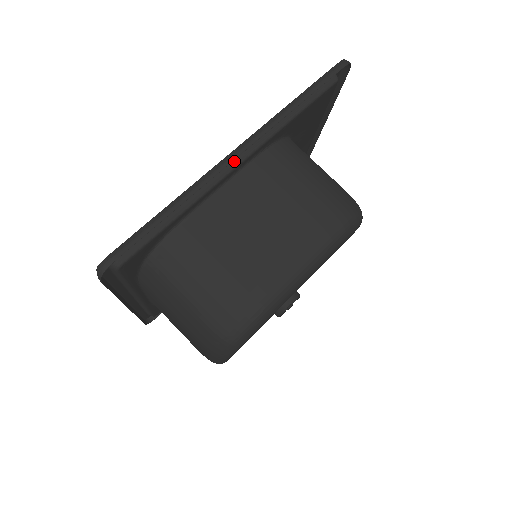
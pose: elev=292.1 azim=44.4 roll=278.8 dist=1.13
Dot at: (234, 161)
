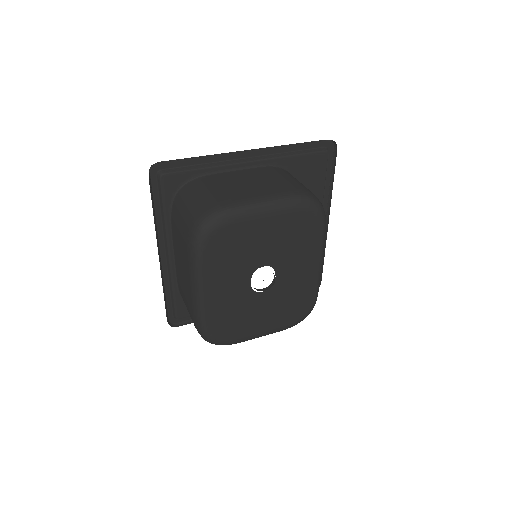
Dot at: (248, 159)
